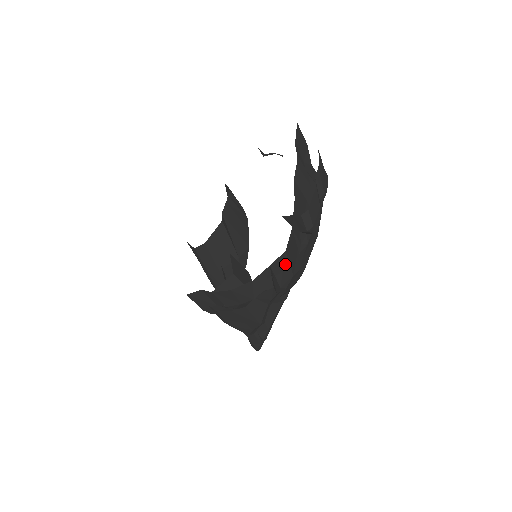
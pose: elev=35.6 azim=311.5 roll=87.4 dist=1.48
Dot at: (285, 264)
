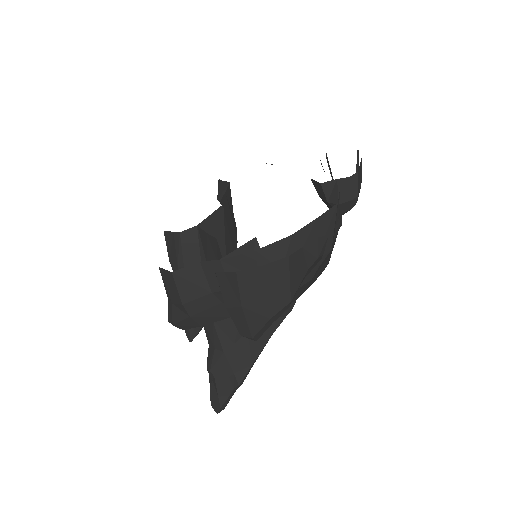
Dot at: (331, 225)
